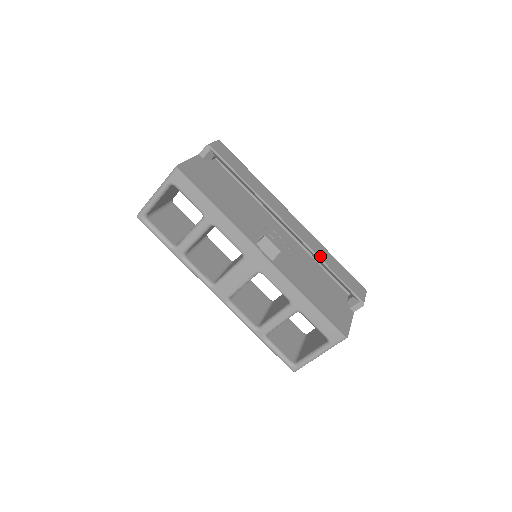
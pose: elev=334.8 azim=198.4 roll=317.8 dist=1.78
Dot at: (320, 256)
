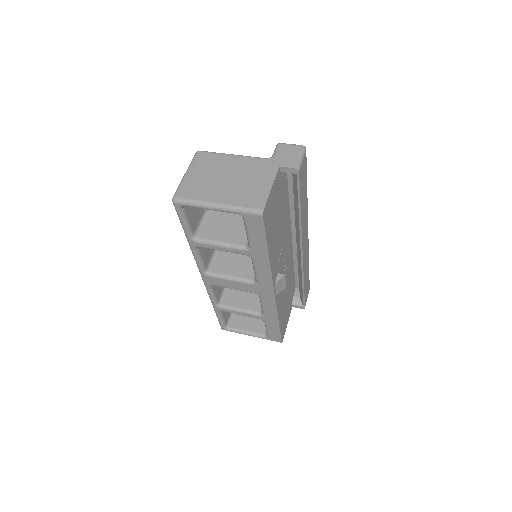
Dot at: (304, 276)
